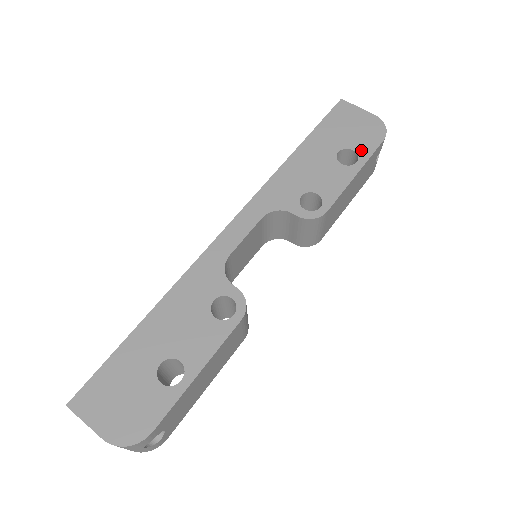
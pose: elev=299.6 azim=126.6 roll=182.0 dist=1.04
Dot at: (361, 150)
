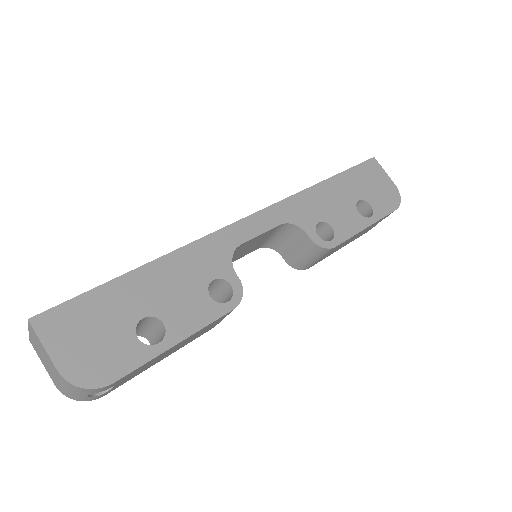
Dot at: (377, 208)
